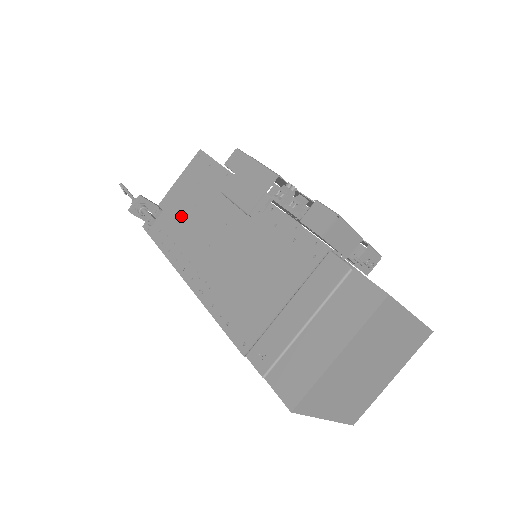
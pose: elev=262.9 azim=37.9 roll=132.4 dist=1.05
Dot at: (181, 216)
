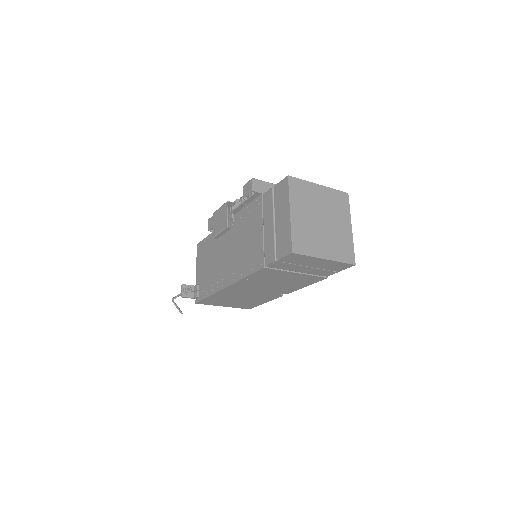
Dot at: (207, 273)
